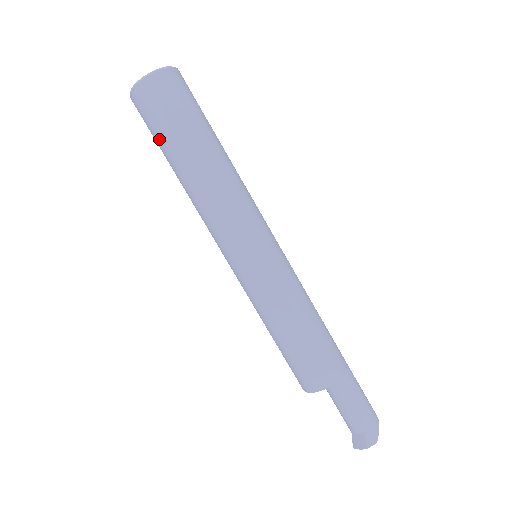
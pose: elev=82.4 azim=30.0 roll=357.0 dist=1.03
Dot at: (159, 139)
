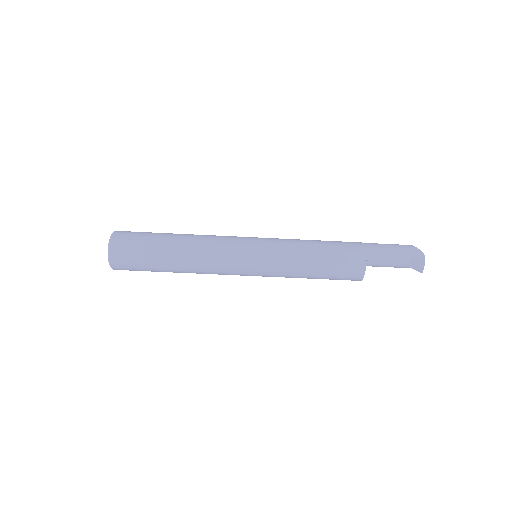
Dot at: (148, 265)
